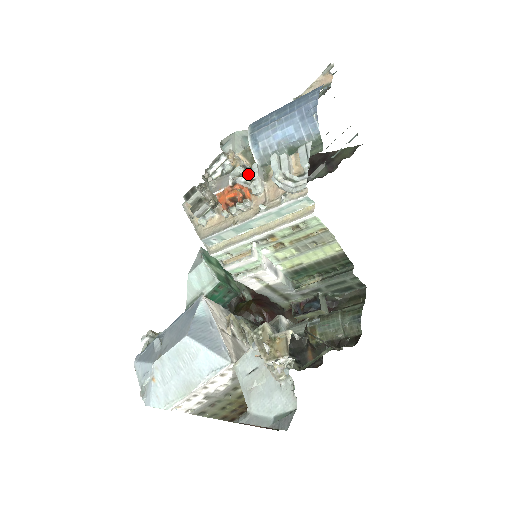
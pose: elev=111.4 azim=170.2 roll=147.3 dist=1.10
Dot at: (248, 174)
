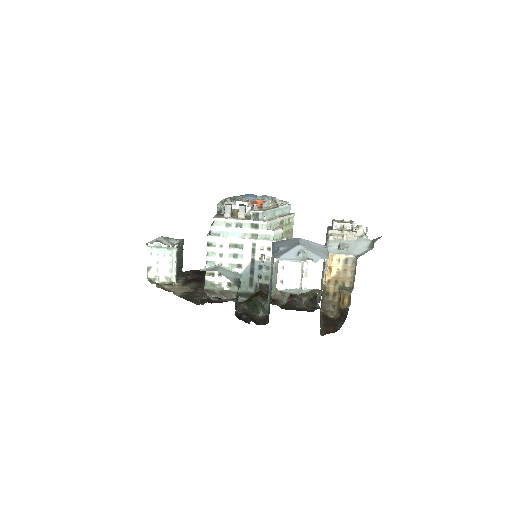
Dot at: (258, 199)
